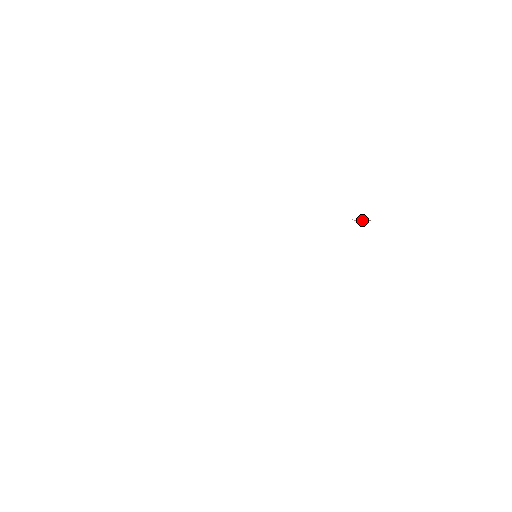
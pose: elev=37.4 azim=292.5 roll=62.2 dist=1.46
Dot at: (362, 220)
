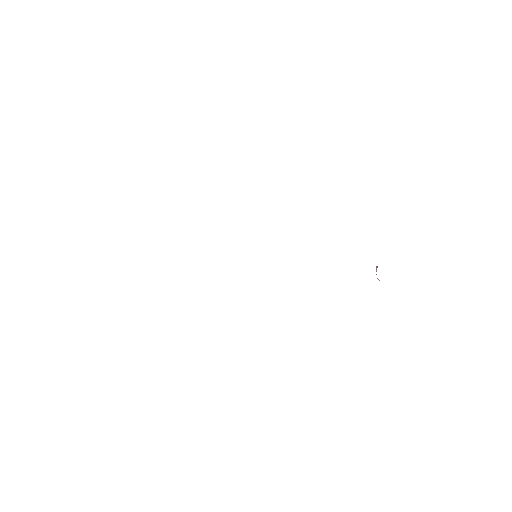
Dot at: occluded
